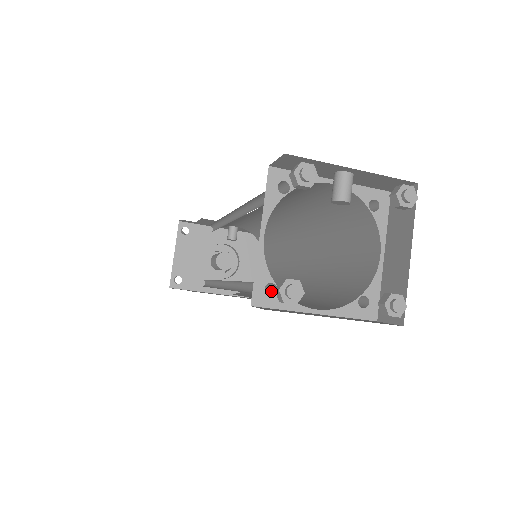
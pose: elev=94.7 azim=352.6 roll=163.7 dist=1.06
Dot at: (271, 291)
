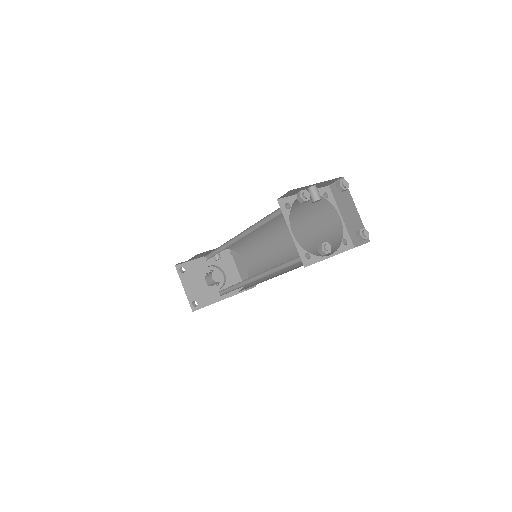
Dot at: occluded
